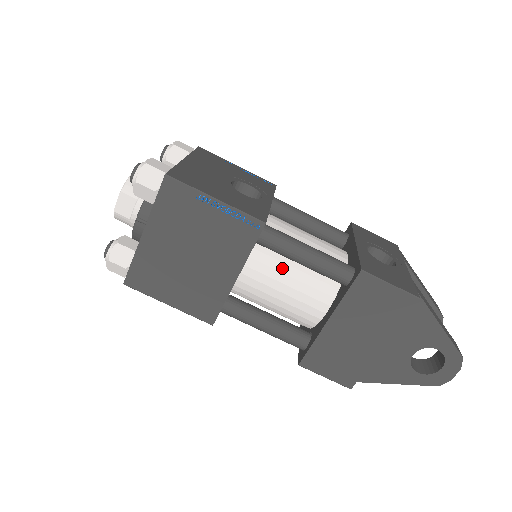
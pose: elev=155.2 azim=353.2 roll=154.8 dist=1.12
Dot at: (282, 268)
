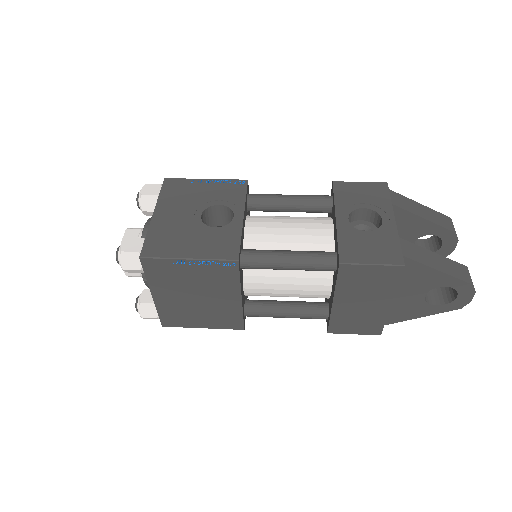
Dot at: (276, 273)
